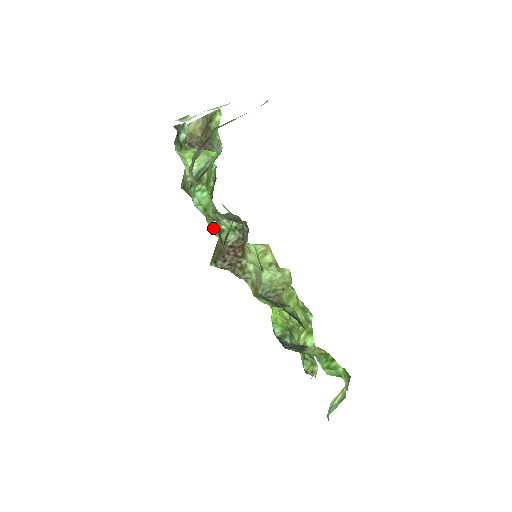
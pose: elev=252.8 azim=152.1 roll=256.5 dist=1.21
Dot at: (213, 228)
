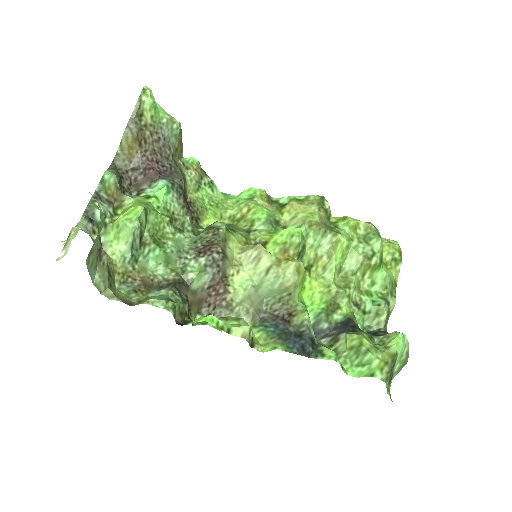
Dot at: (219, 214)
